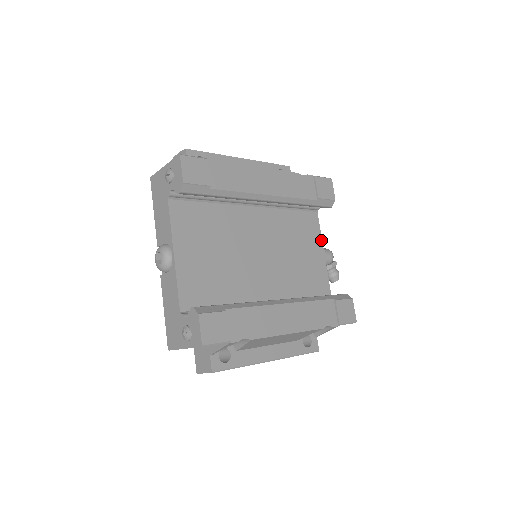
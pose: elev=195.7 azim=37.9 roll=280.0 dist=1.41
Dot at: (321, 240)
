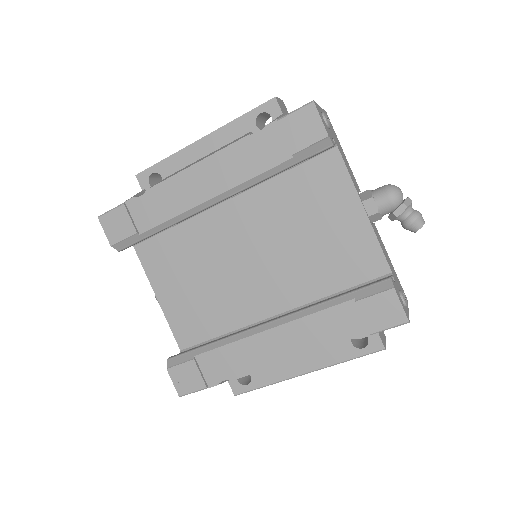
Dot at: (354, 189)
